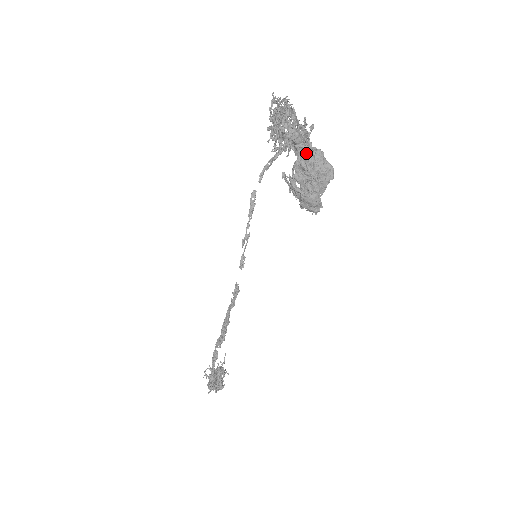
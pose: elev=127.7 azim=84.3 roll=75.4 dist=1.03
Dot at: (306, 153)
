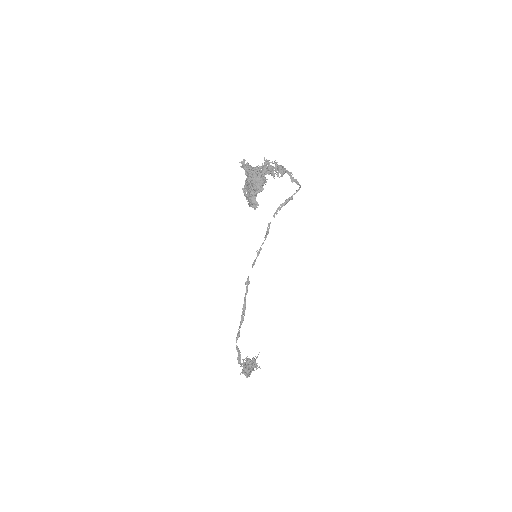
Dot at: (249, 175)
